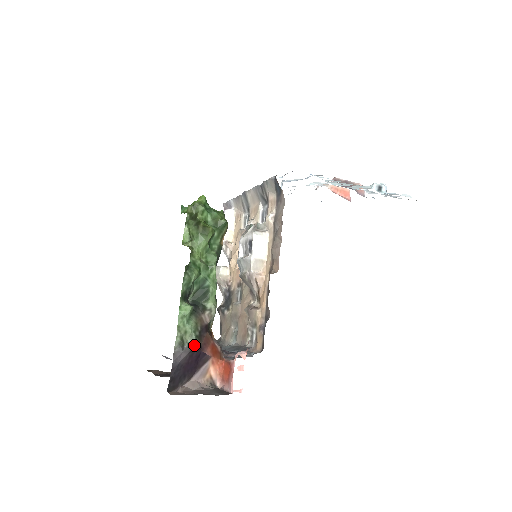
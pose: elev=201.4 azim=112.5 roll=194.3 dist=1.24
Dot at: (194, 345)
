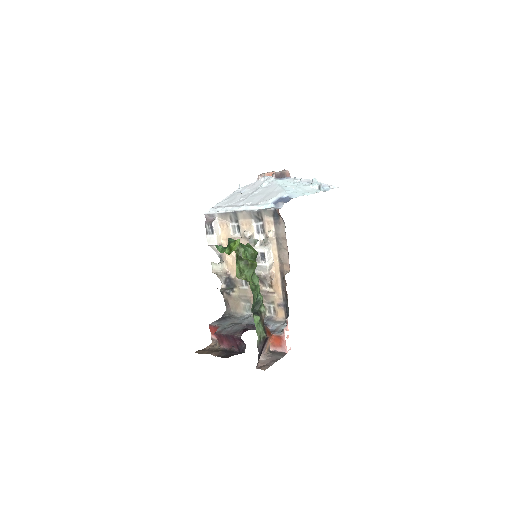
Dot at: (265, 337)
